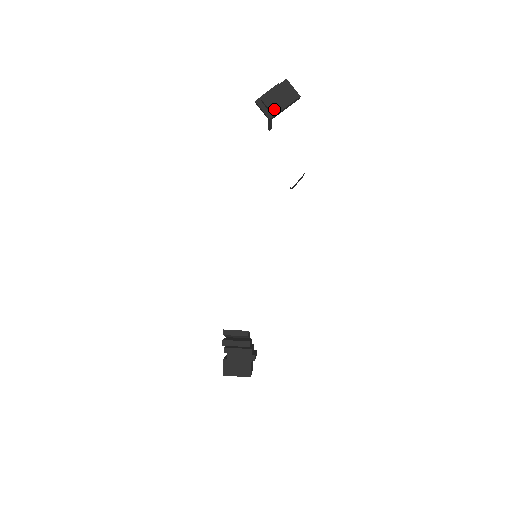
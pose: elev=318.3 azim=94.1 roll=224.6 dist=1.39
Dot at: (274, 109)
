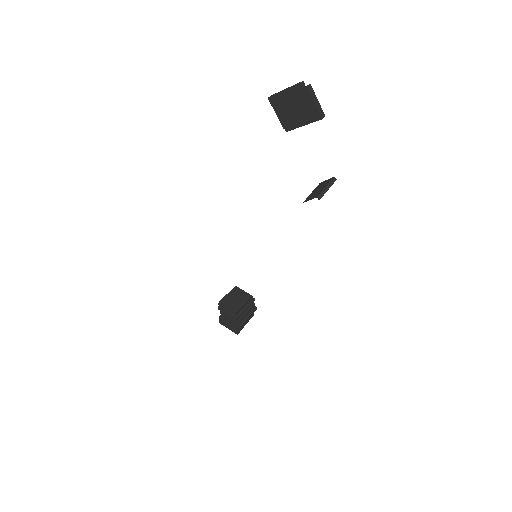
Dot at: (287, 123)
